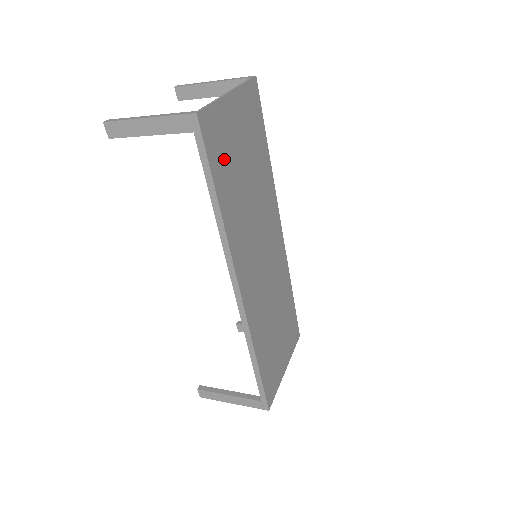
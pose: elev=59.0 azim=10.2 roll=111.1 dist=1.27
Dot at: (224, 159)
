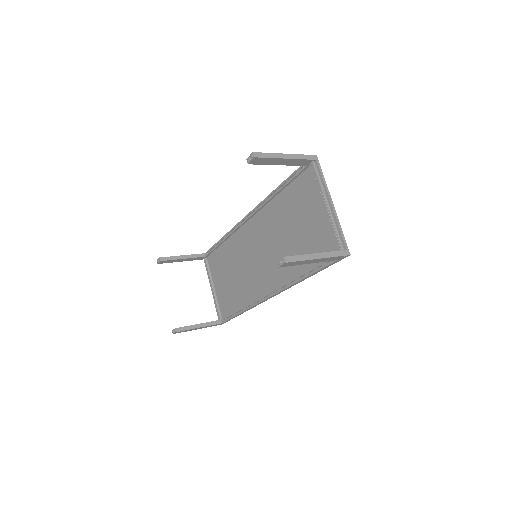
Dot at: (318, 248)
